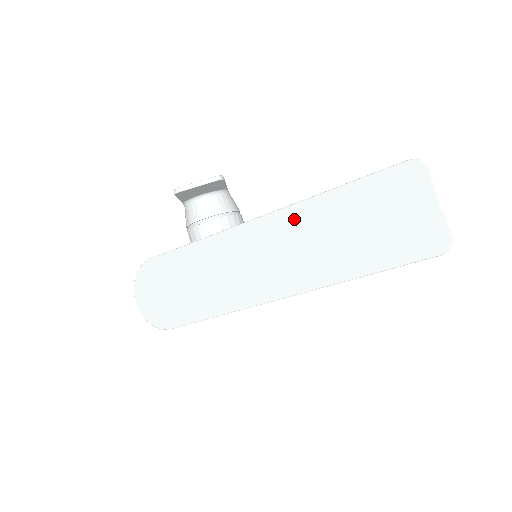
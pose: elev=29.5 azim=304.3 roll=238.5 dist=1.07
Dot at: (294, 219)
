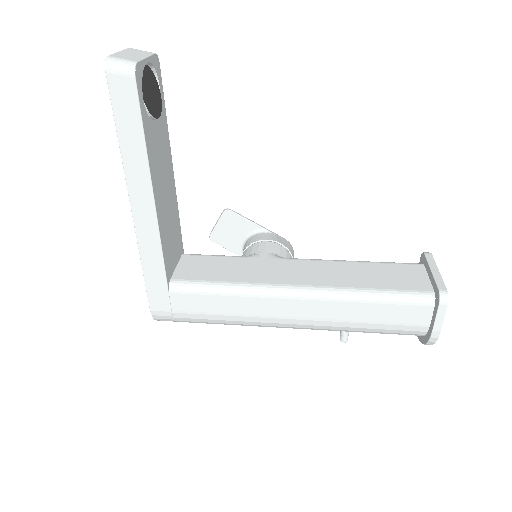
Dot at: occluded
